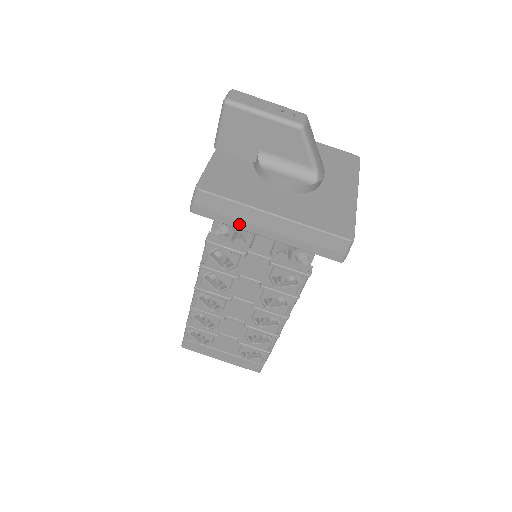
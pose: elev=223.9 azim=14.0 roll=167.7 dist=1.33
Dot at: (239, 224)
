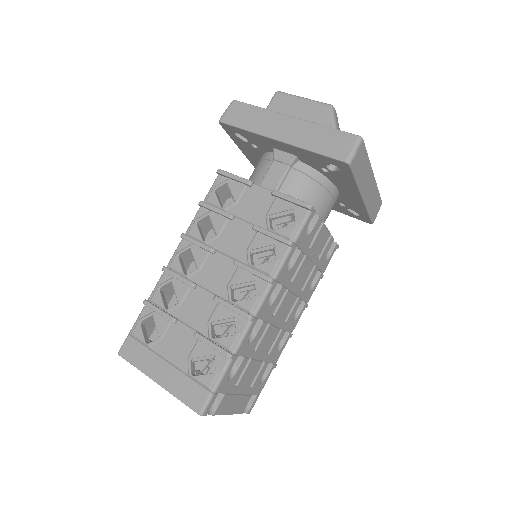
Dot at: (257, 128)
